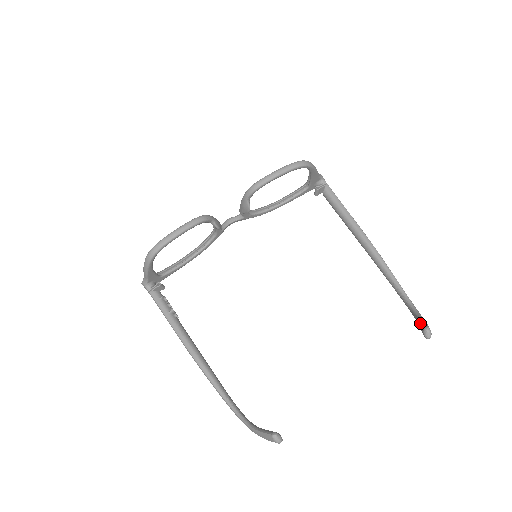
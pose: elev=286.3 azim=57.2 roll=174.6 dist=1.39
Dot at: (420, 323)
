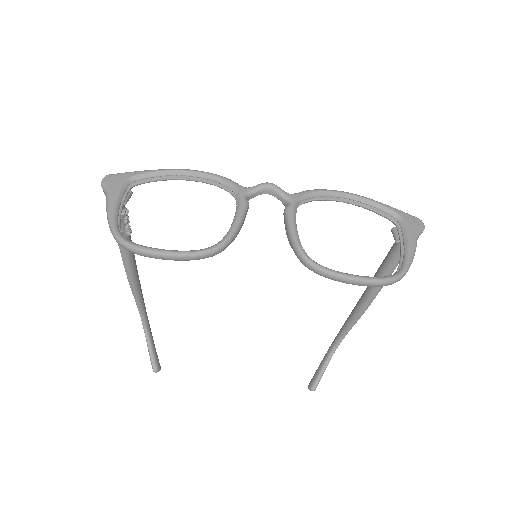
Dot at: (318, 376)
